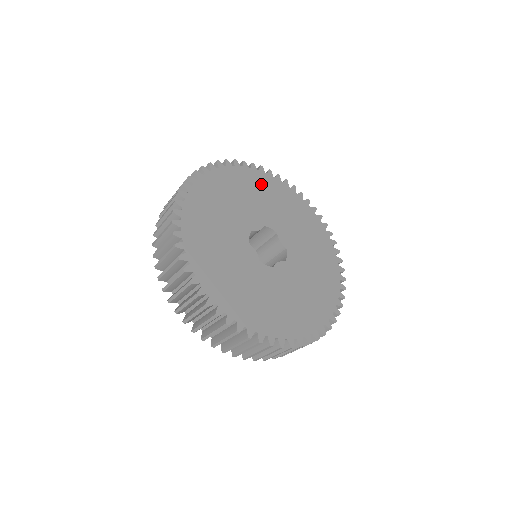
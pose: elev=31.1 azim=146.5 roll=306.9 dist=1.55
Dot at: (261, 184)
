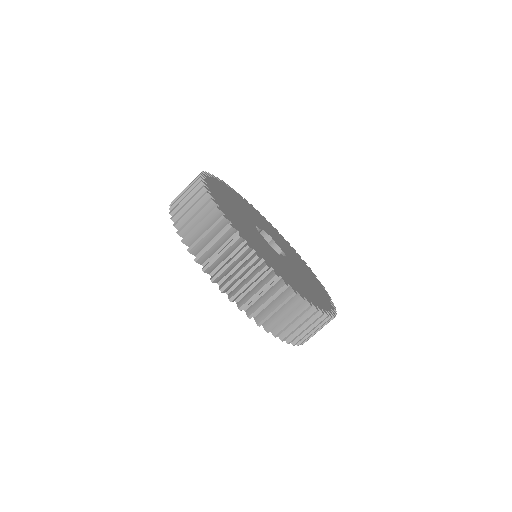
Dot at: (249, 207)
